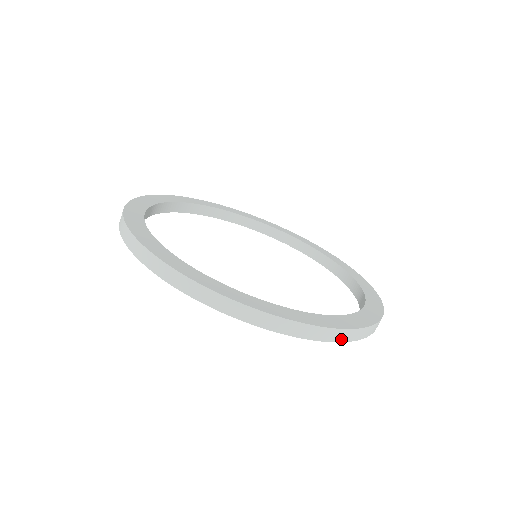
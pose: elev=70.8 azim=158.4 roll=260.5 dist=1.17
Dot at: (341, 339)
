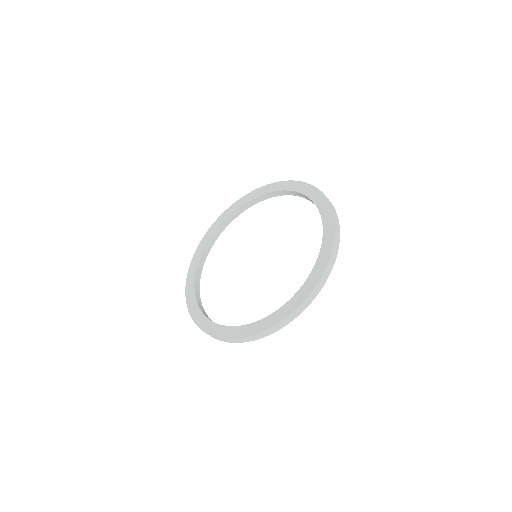
Dot at: (335, 258)
